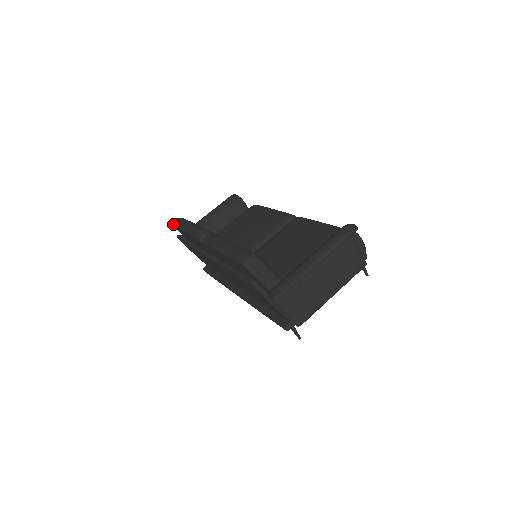
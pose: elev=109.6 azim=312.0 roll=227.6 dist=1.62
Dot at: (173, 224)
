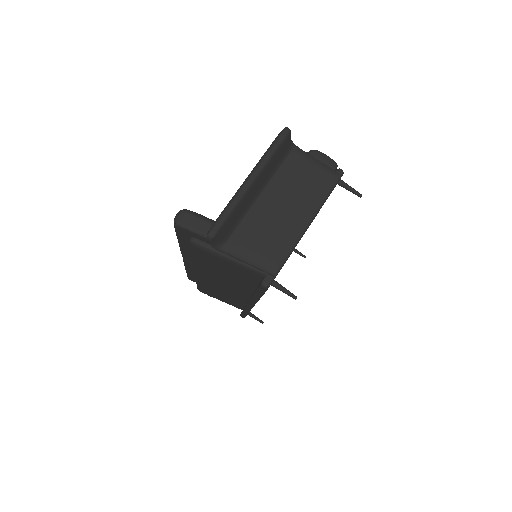
Dot at: occluded
